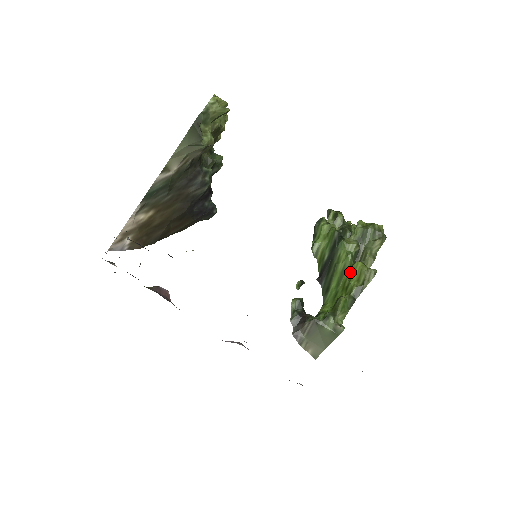
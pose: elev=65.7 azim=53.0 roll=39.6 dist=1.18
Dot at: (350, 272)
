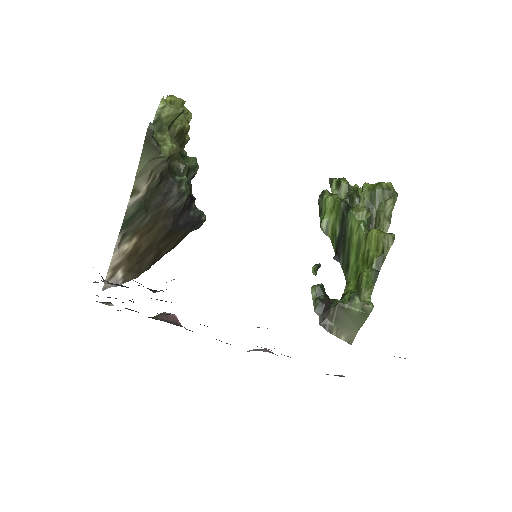
Dot at: (366, 242)
